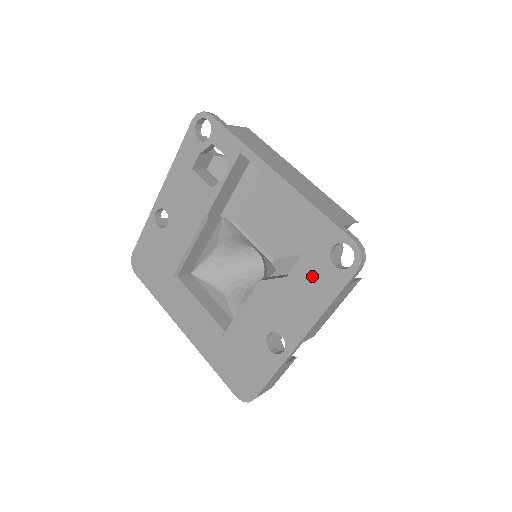
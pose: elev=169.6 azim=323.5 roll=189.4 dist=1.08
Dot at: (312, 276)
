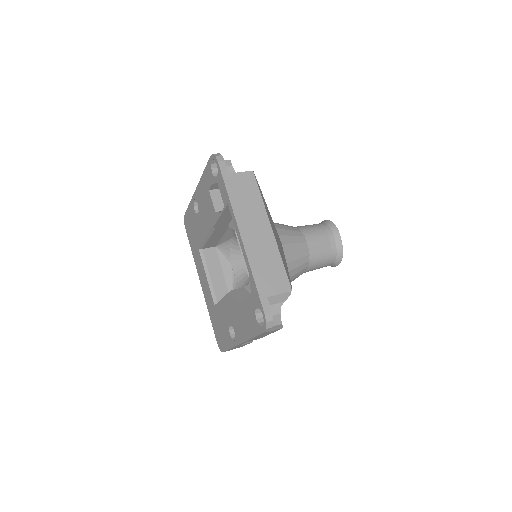
Dot at: (248, 314)
